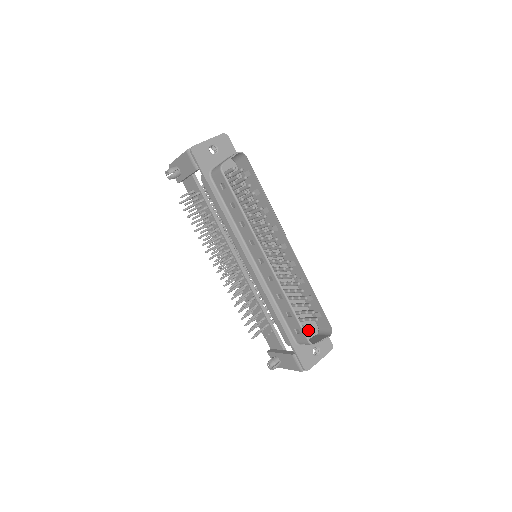
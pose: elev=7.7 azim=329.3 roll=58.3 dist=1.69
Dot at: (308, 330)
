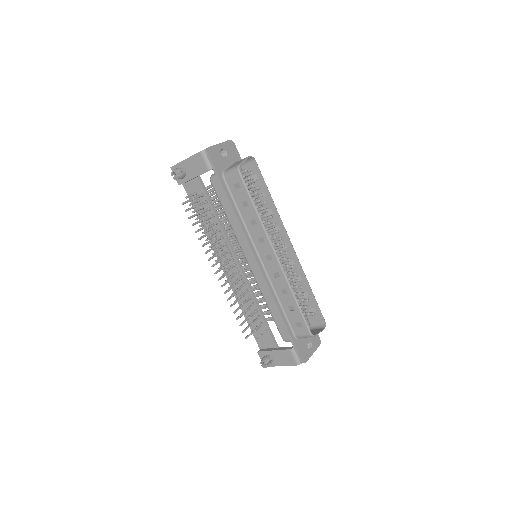
Dot at: occluded
